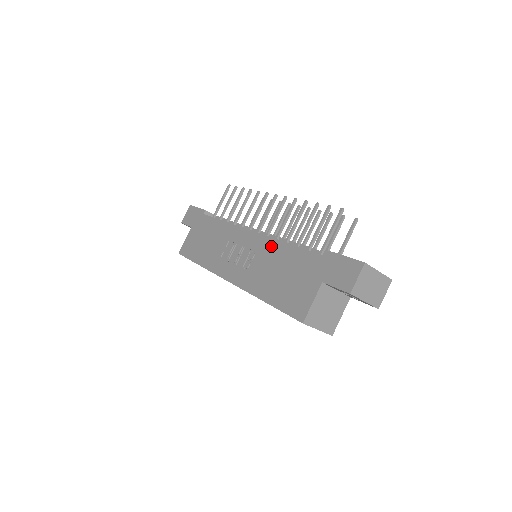
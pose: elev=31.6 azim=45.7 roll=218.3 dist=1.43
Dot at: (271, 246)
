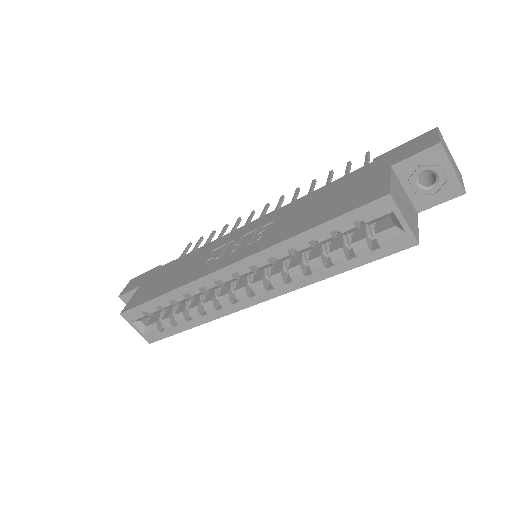
Dot at: (289, 207)
